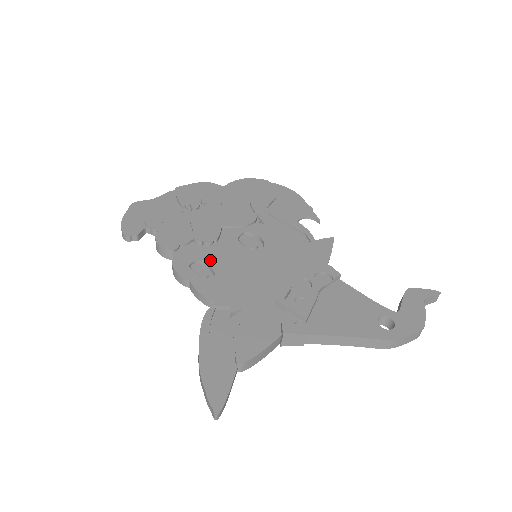
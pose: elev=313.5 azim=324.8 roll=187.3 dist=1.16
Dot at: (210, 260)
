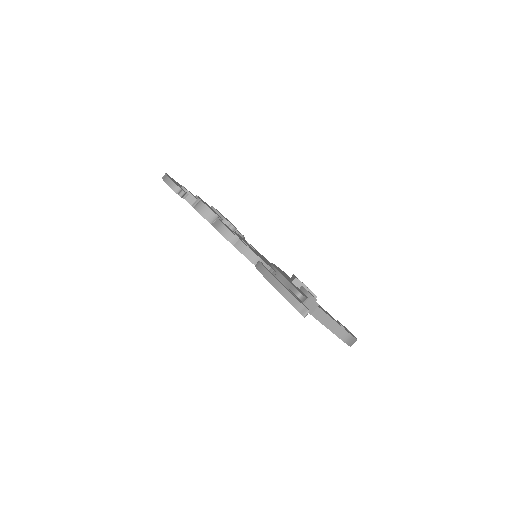
Dot at: (240, 238)
